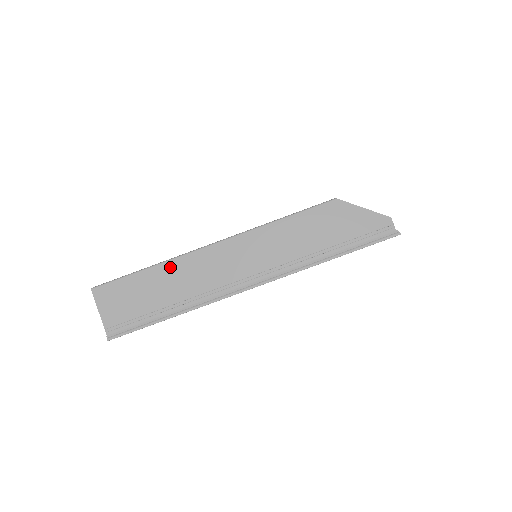
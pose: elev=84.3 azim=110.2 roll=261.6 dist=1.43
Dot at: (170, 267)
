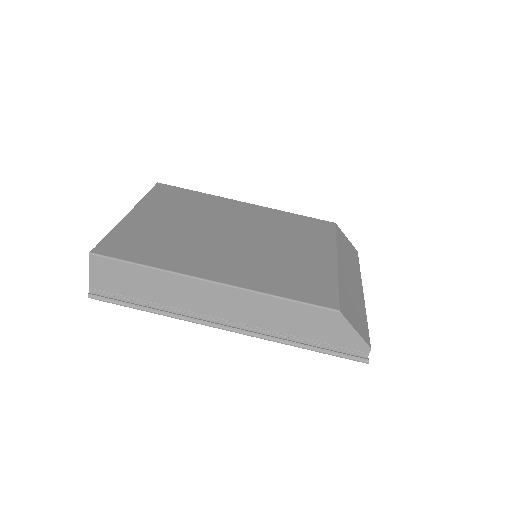
Dot at: (167, 277)
